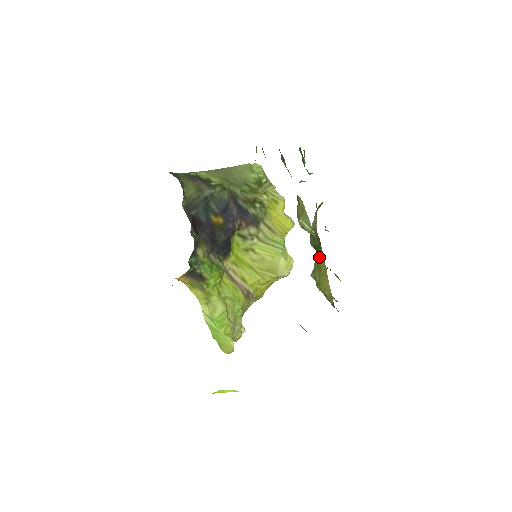
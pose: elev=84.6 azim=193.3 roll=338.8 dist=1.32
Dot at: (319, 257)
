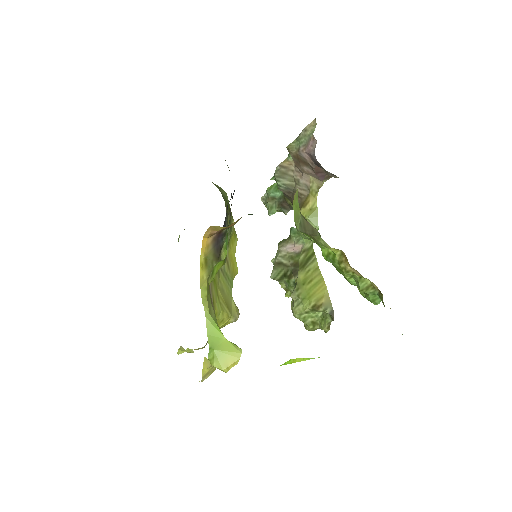
Dot at: (307, 270)
